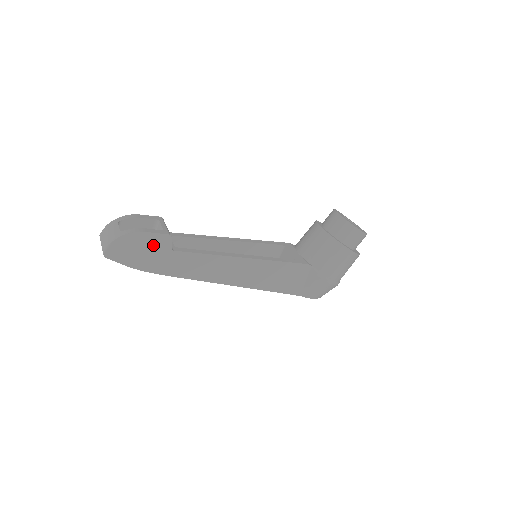
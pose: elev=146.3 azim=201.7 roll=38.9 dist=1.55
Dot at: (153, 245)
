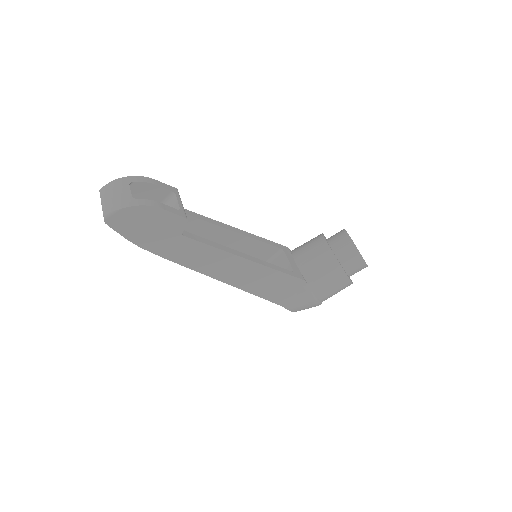
Dot at: (164, 224)
